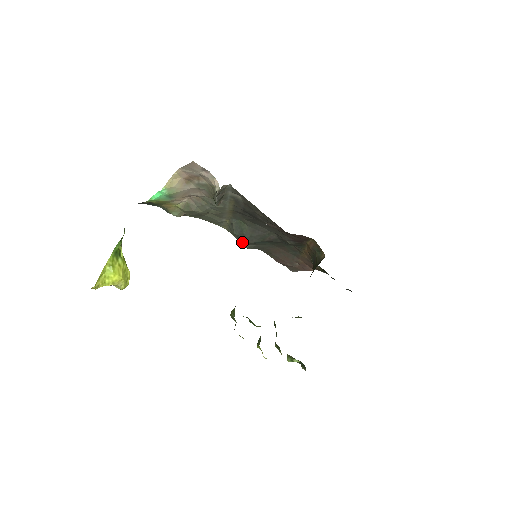
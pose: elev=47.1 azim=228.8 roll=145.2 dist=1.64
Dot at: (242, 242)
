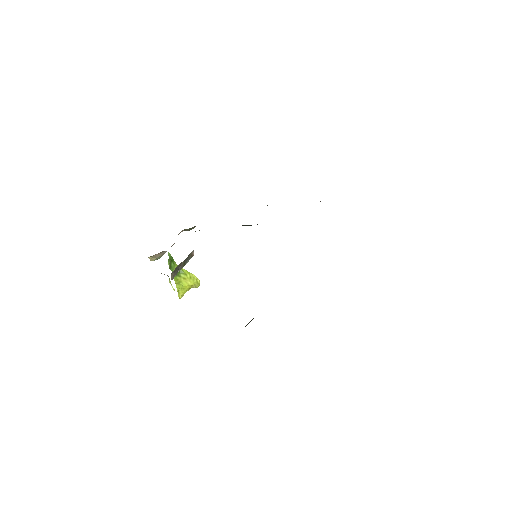
Dot at: occluded
